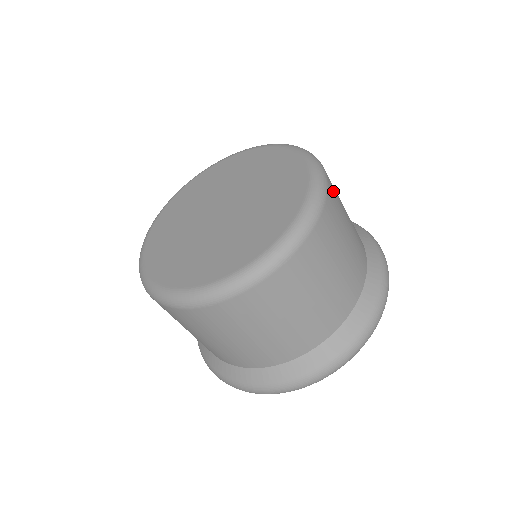
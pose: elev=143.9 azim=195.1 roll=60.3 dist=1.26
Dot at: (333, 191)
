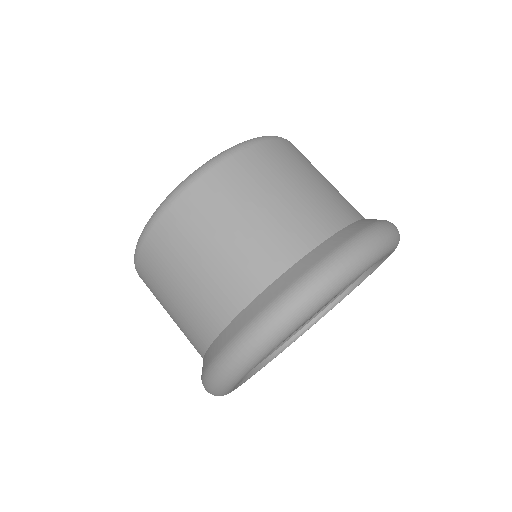
Dot at: occluded
